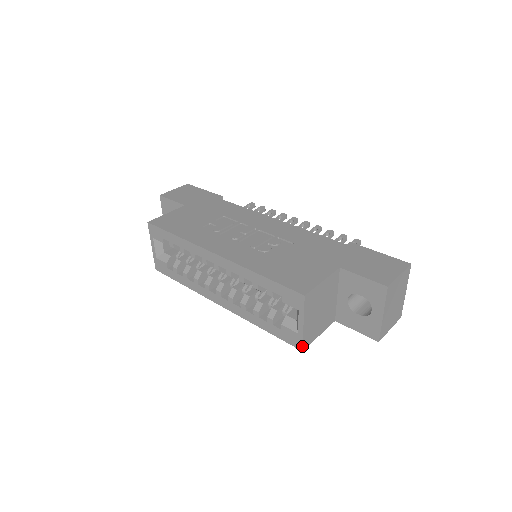
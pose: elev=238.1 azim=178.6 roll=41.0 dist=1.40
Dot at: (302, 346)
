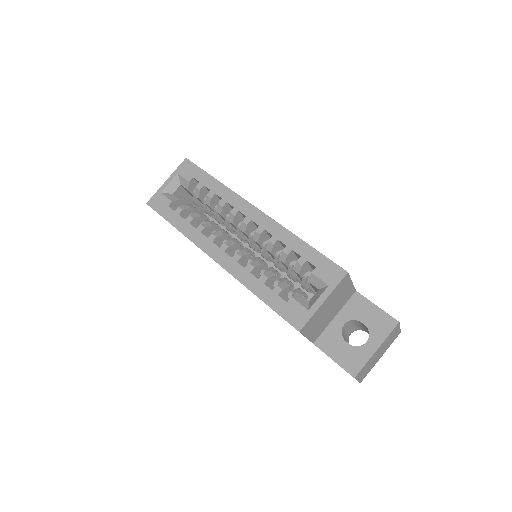
Dot at: (304, 325)
